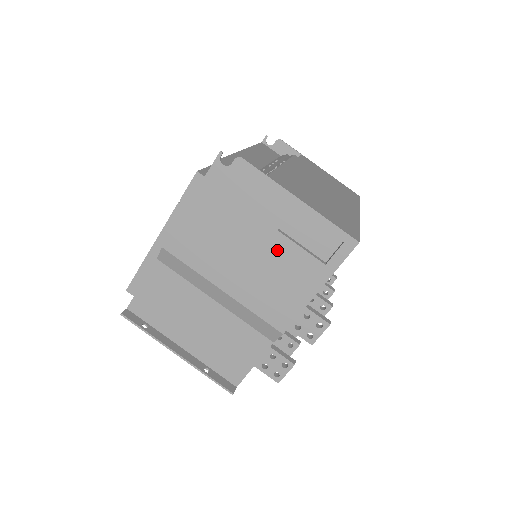
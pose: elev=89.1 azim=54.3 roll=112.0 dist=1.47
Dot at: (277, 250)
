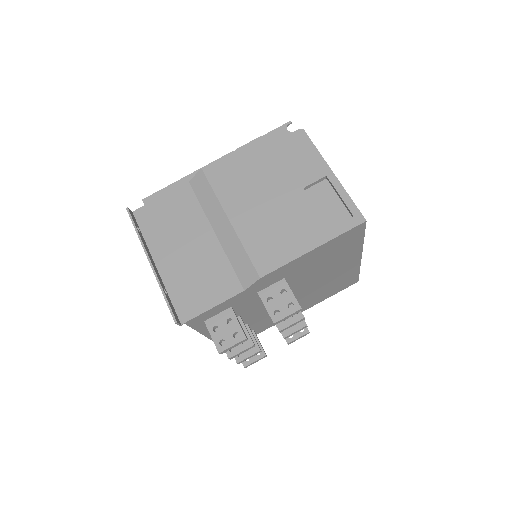
Dot at: (295, 203)
